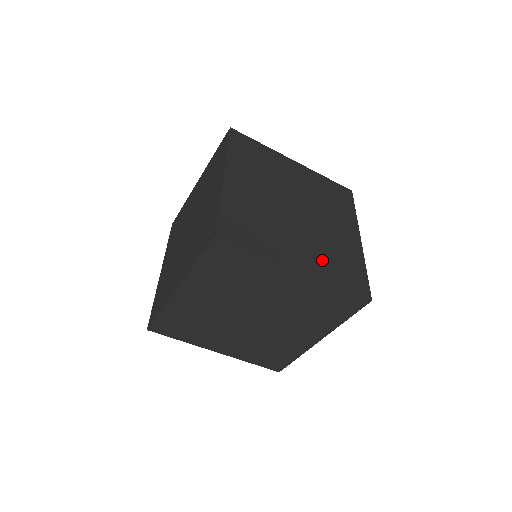
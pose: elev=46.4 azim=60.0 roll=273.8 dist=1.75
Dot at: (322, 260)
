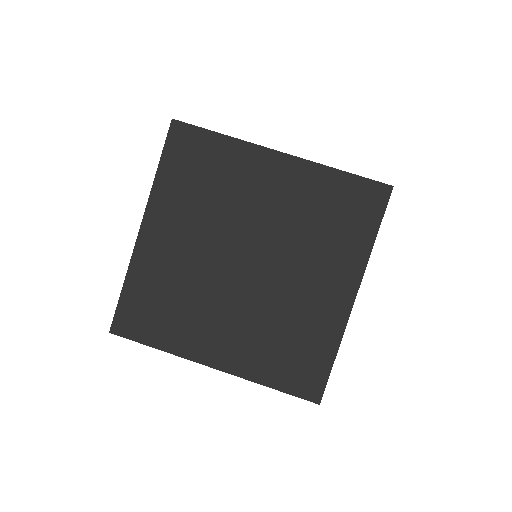
Dot at: occluded
